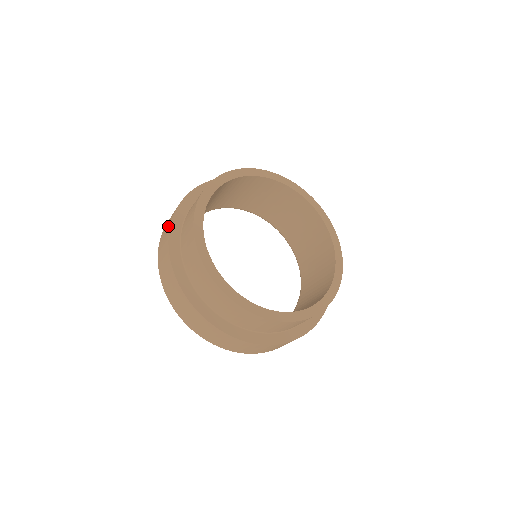
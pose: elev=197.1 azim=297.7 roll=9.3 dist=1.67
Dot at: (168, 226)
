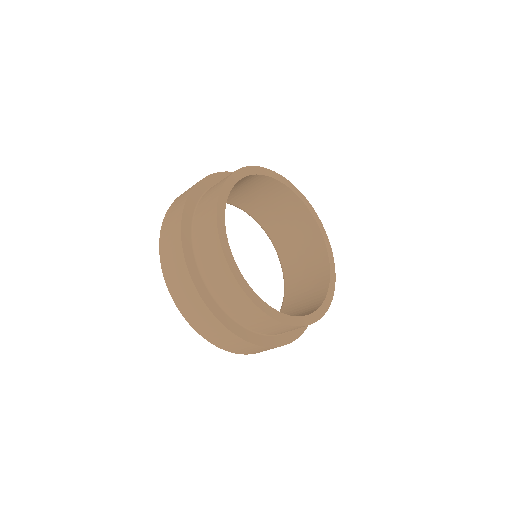
Dot at: (179, 208)
